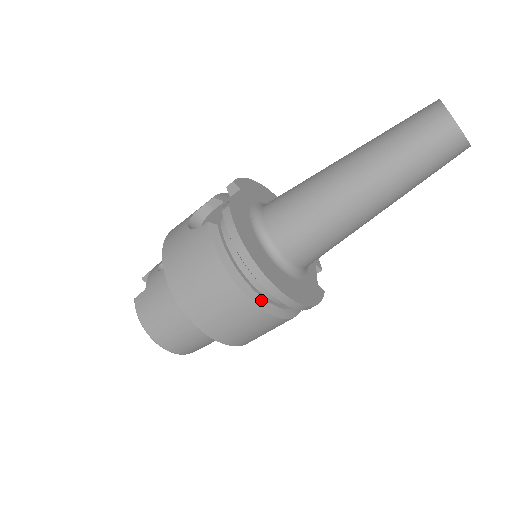
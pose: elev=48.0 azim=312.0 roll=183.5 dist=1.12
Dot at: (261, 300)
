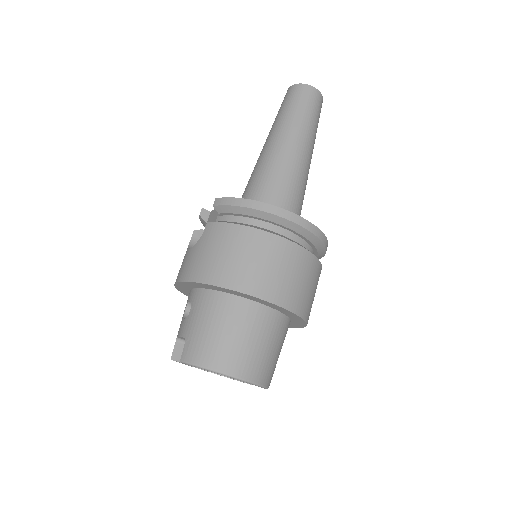
Dot at: (290, 240)
